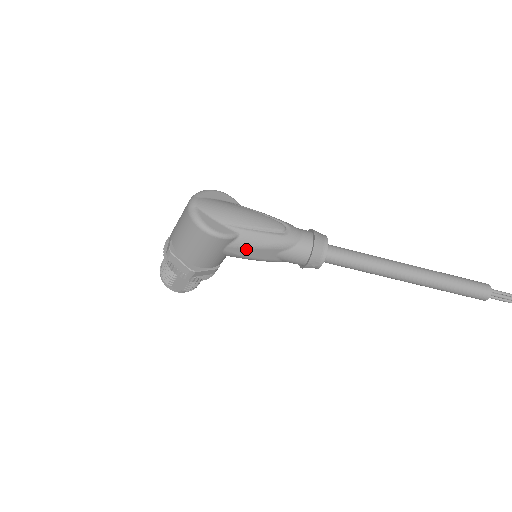
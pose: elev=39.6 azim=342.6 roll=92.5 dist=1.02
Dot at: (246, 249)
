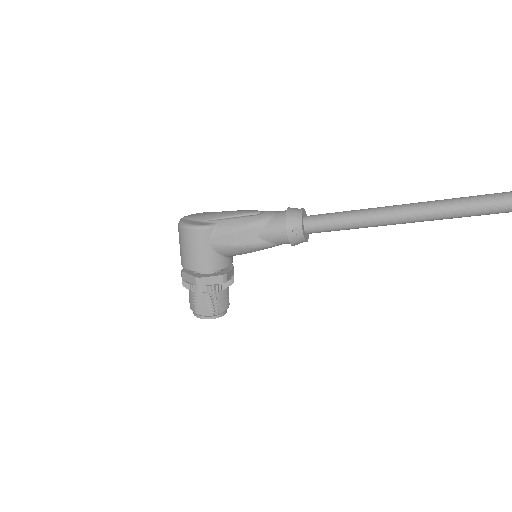
Dot at: (227, 236)
